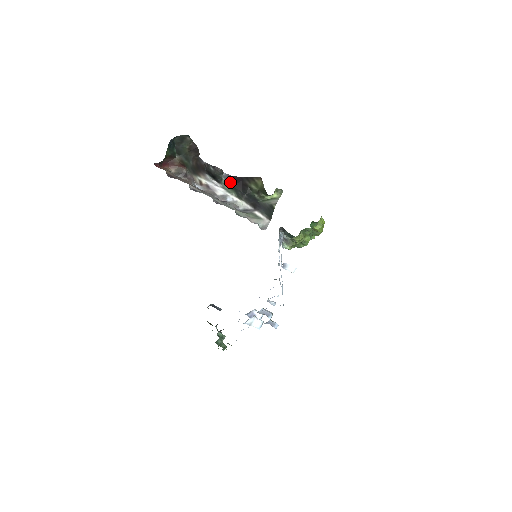
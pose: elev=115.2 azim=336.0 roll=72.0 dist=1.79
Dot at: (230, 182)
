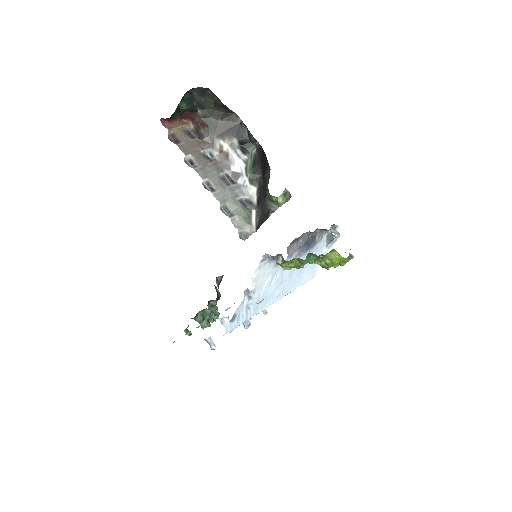
Dot at: (258, 156)
